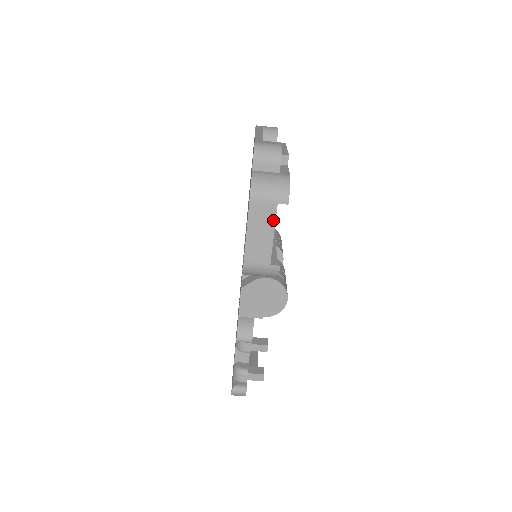
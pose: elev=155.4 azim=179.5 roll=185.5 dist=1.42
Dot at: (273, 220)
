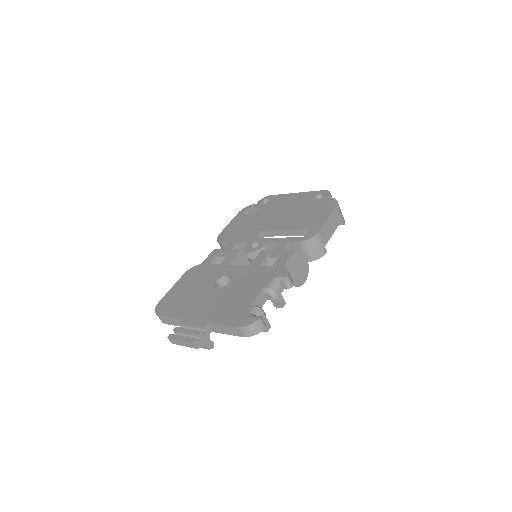
Dot at: (337, 225)
